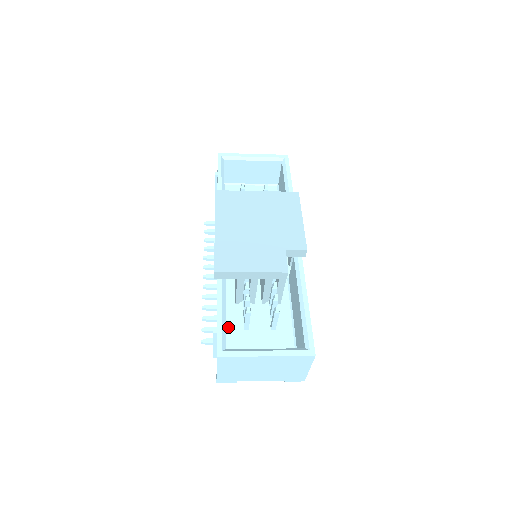
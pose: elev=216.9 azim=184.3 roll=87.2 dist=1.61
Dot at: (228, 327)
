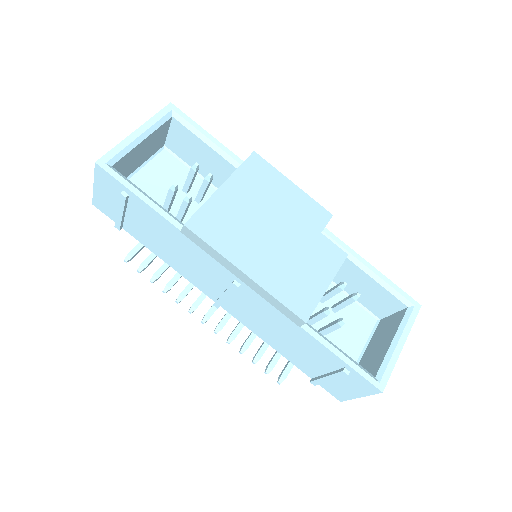
Dot at: occluded
